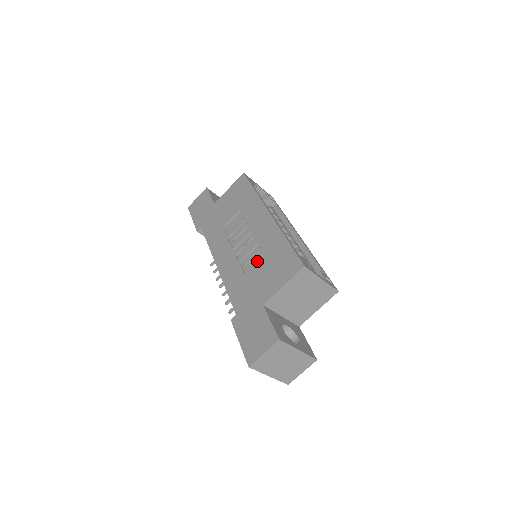
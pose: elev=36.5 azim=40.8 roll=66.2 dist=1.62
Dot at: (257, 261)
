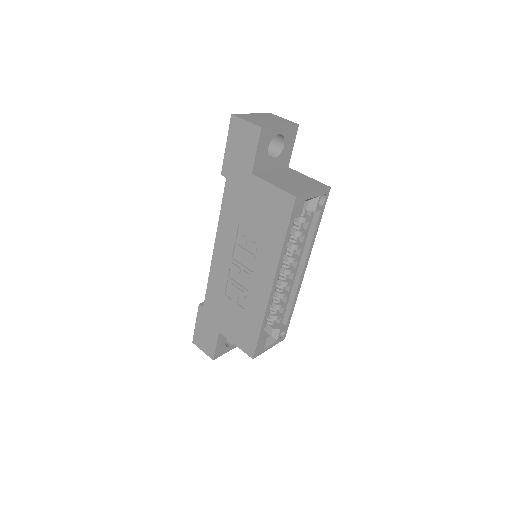
Dot at: (236, 303)
